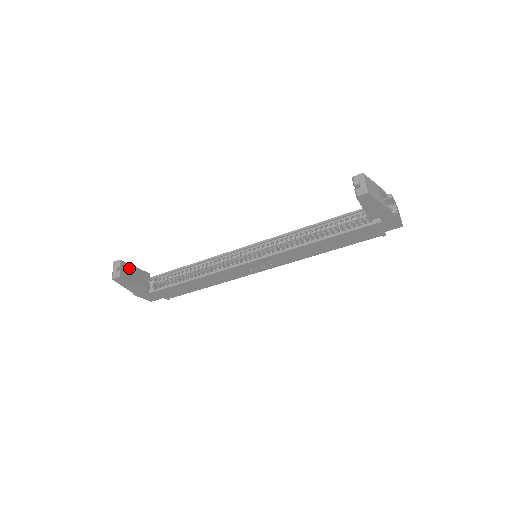
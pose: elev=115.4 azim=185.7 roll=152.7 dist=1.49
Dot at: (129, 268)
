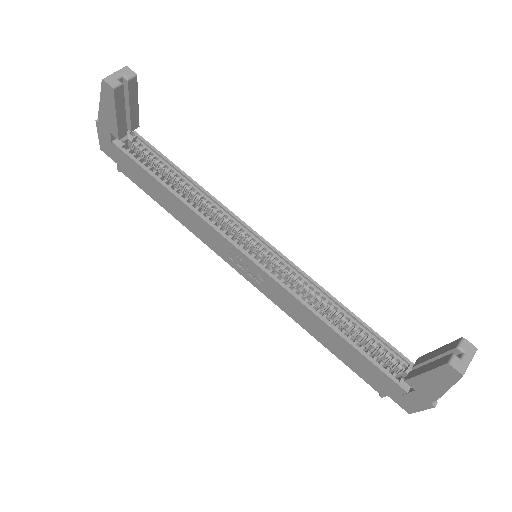
Dot at: (132, 95)
